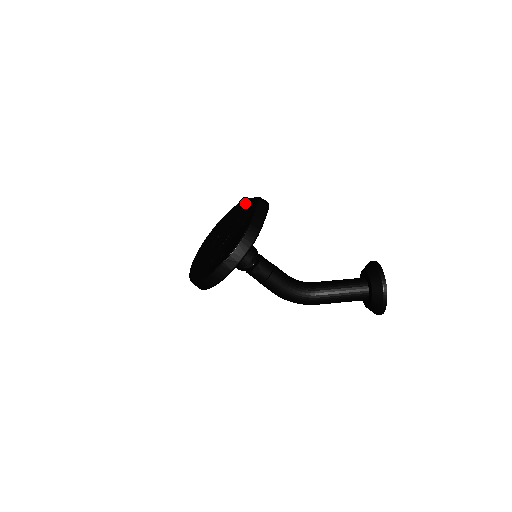
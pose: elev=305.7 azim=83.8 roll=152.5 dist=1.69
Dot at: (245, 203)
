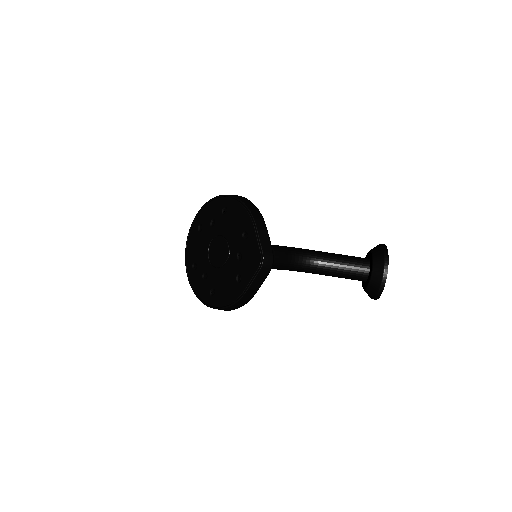
Dot at: (251, 232)
